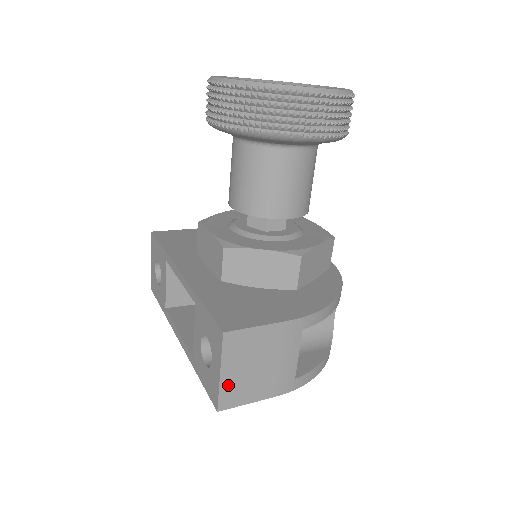
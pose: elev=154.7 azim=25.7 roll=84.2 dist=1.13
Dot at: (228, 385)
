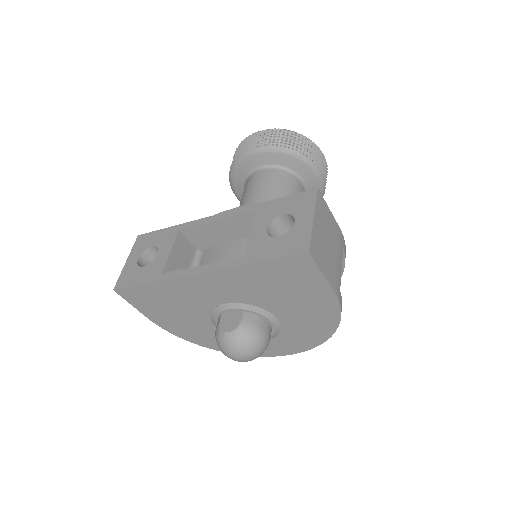
Dot at: (315, 235)
